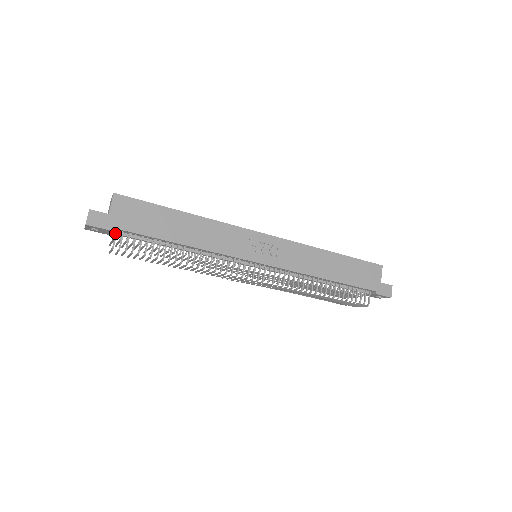
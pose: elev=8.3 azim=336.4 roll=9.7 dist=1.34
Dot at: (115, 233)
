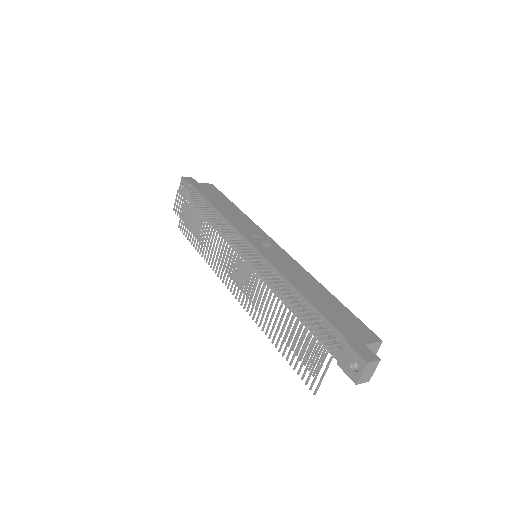
Dot at: (189, 188)
